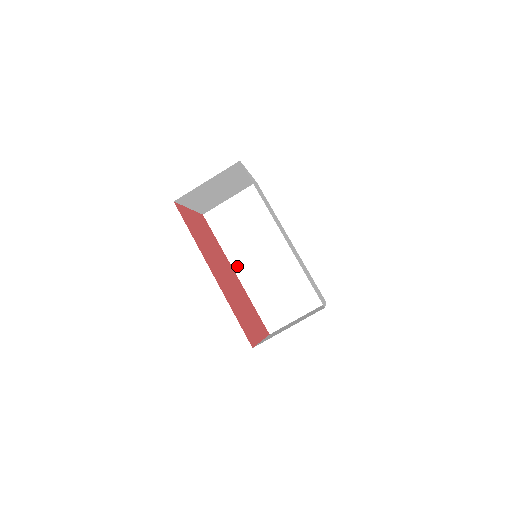
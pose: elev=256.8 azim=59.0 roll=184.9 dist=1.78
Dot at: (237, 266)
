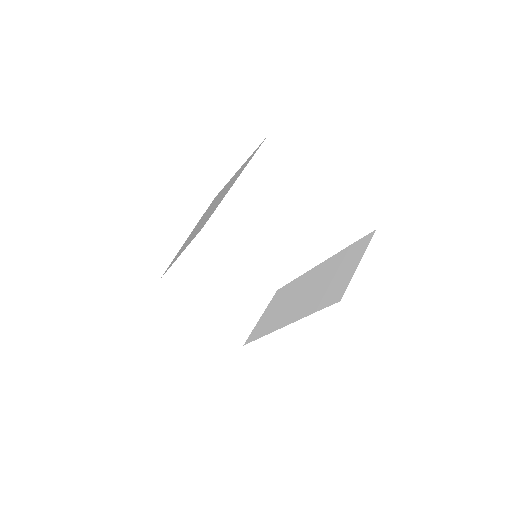
Dot at: (282, 324)
